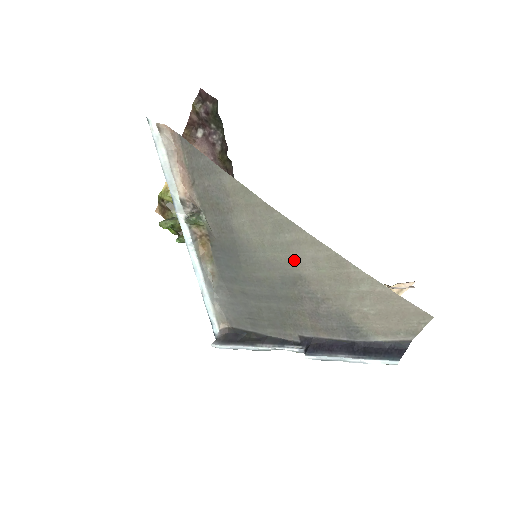
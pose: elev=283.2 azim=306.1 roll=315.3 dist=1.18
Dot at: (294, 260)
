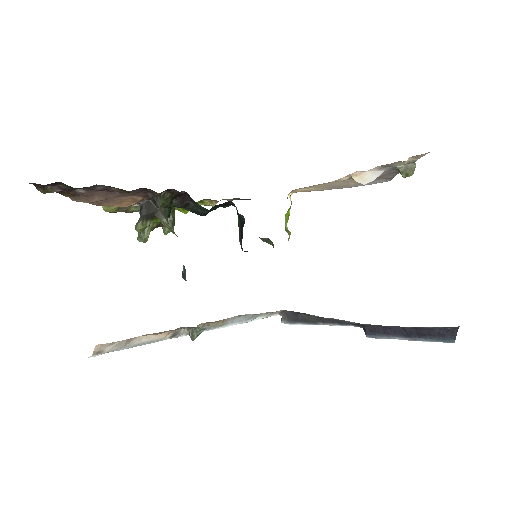
Dot at: occluded
